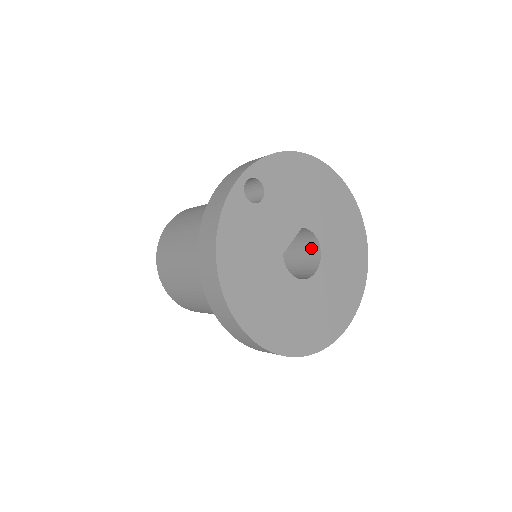
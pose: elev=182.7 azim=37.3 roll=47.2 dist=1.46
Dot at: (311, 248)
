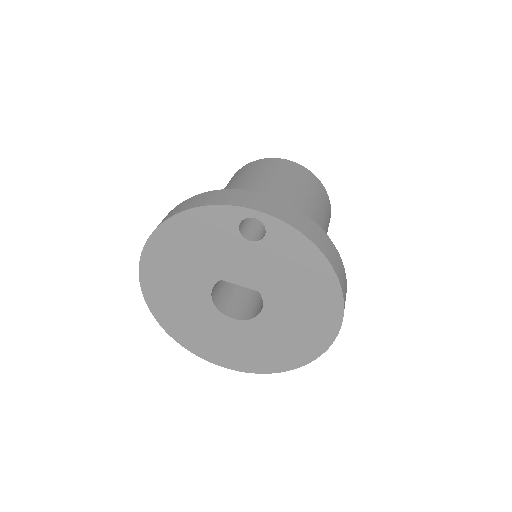
Dot at: (259, 307)
